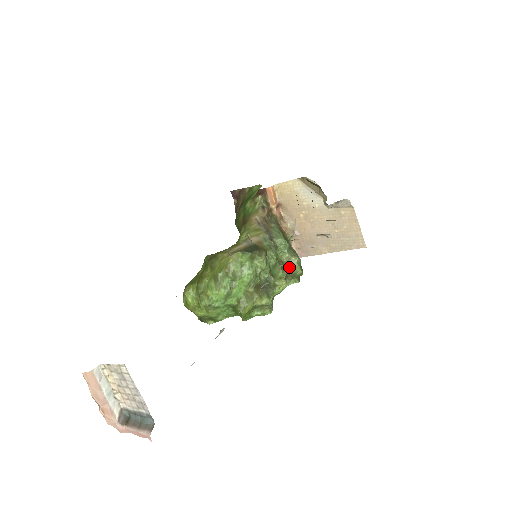
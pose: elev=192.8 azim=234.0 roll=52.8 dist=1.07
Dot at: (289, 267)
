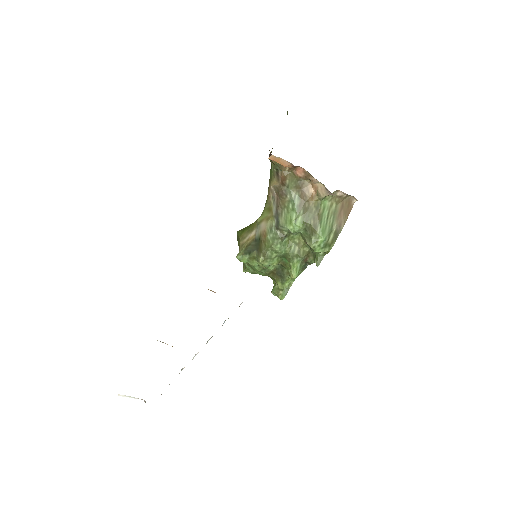
Dot at: (309, 247)
